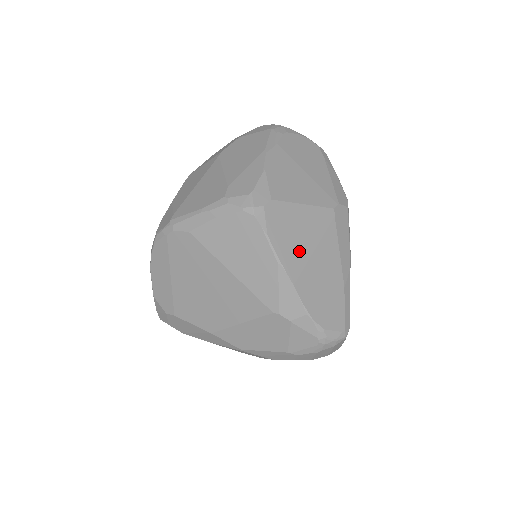
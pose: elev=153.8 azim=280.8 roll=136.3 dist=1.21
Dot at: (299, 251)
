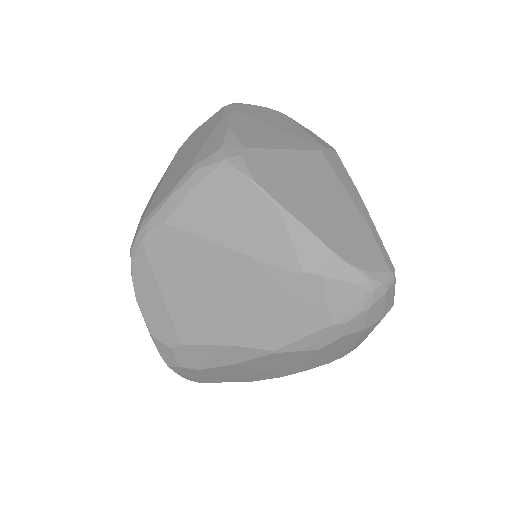
Dot at: (299, 193)
